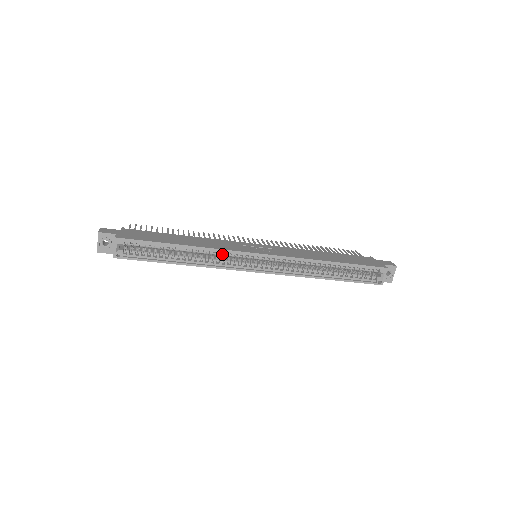
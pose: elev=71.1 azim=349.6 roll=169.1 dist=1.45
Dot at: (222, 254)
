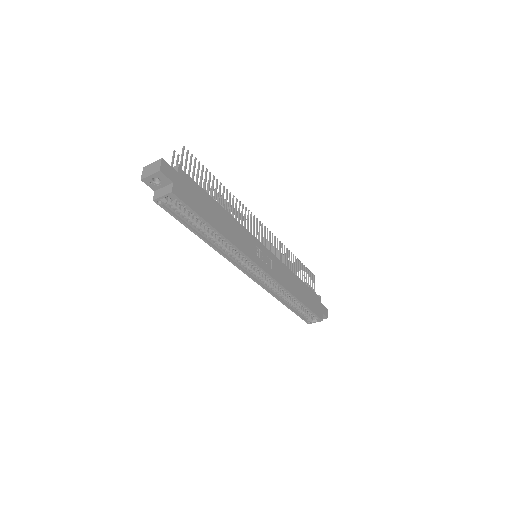
Dot at: (238, 252)
